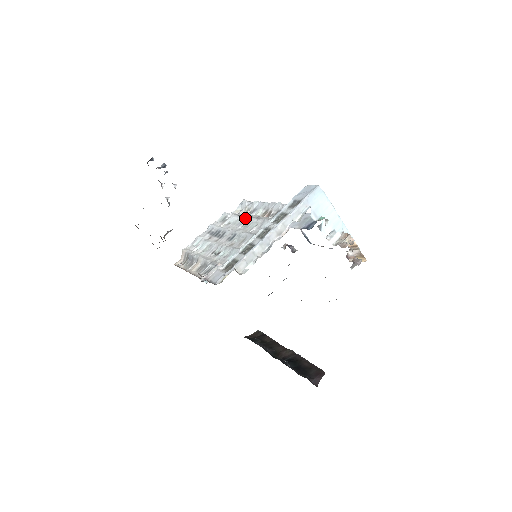
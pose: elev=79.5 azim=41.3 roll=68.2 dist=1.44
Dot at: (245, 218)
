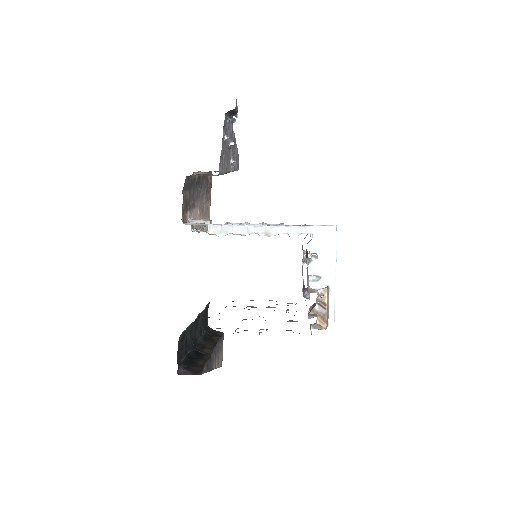
Dot at: occluded
